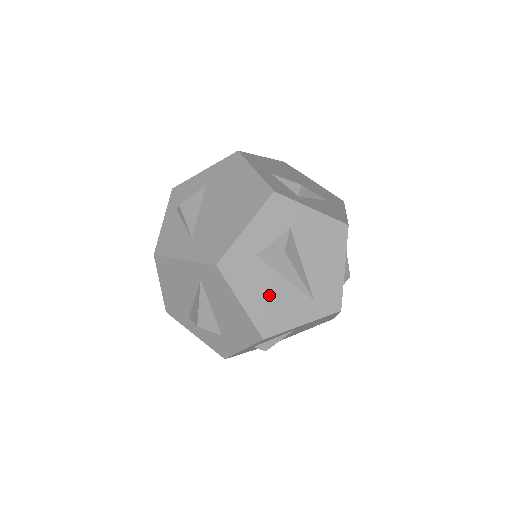
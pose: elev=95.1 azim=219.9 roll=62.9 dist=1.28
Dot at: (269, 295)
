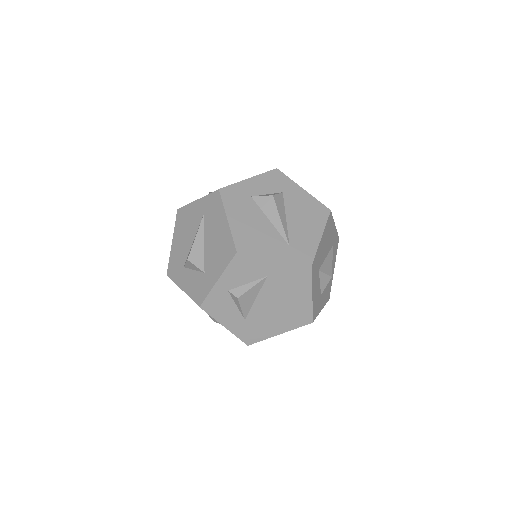
Dot at: (252, 225)
